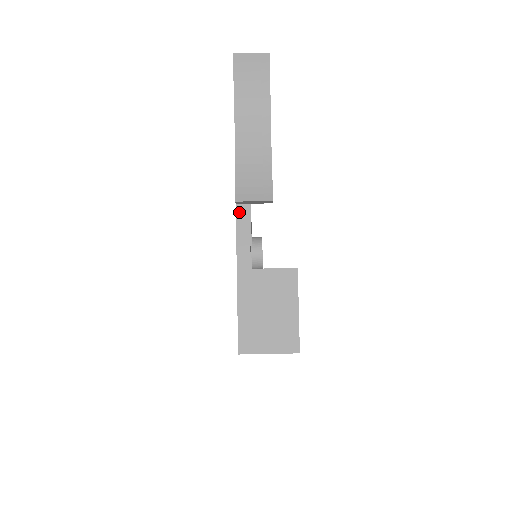
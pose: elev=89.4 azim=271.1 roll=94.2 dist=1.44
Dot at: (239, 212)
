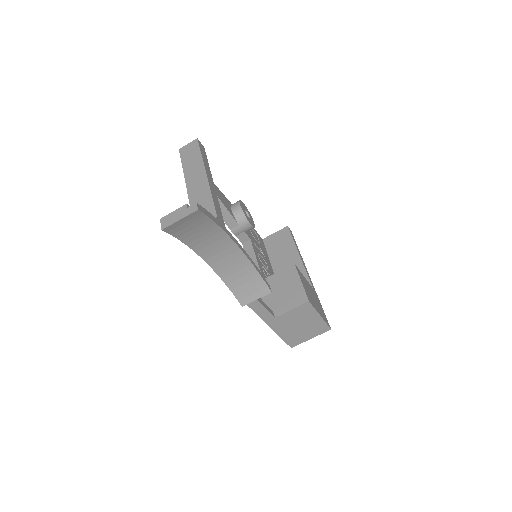
Dot at: occluded
